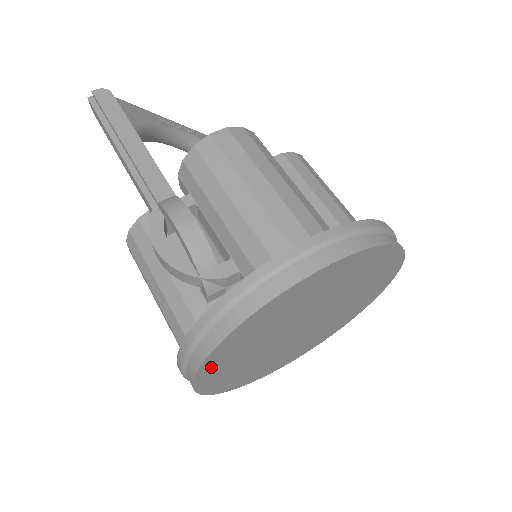
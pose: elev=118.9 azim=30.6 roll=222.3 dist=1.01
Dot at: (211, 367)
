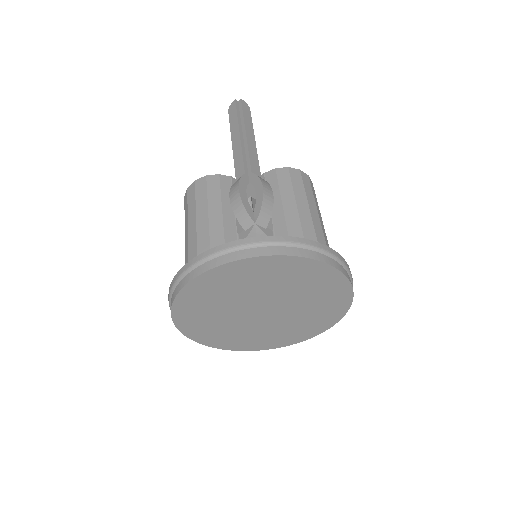
Dot at: (219, 275)
